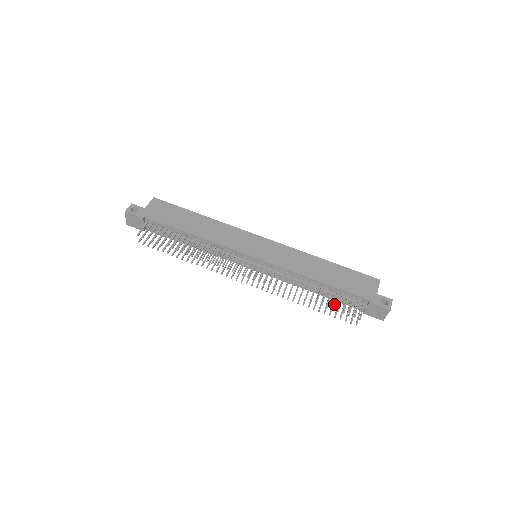
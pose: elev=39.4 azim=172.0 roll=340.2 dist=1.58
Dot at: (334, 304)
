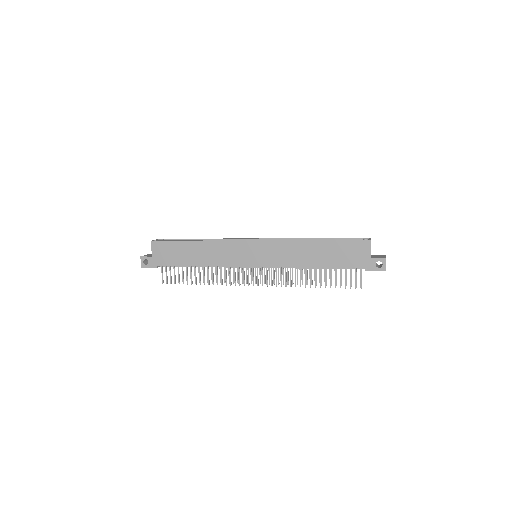
Dot at: (335, 283)
